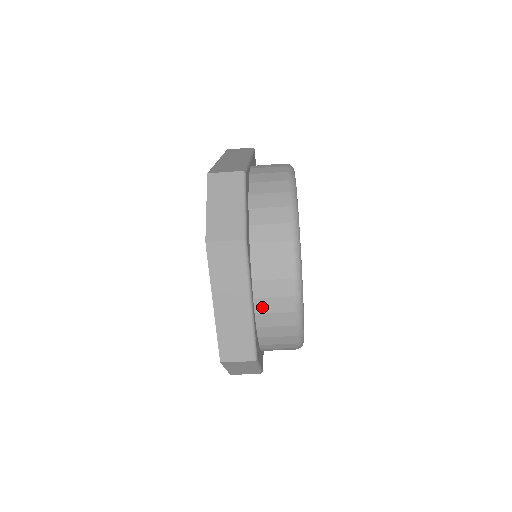
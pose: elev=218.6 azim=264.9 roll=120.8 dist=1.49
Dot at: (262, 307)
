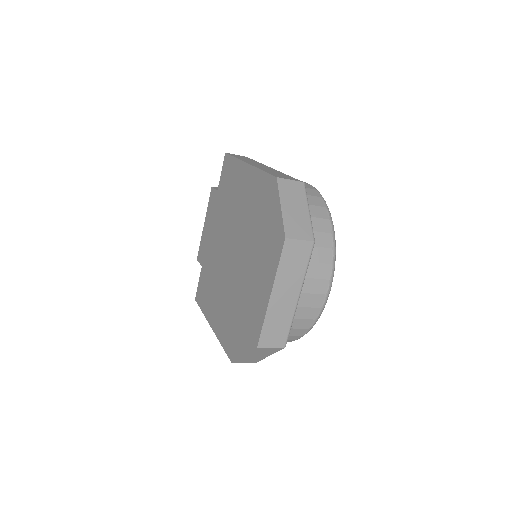
Dot at: (300, 301)
